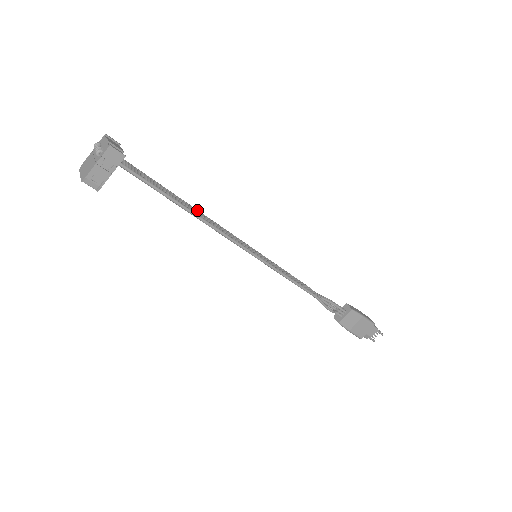
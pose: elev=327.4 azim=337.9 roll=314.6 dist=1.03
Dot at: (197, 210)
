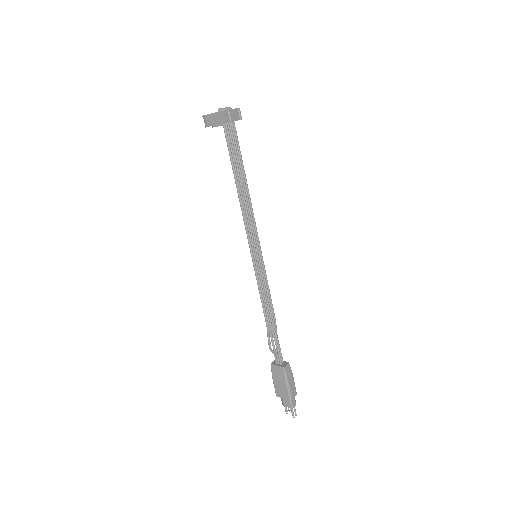
Dot at: occluded
